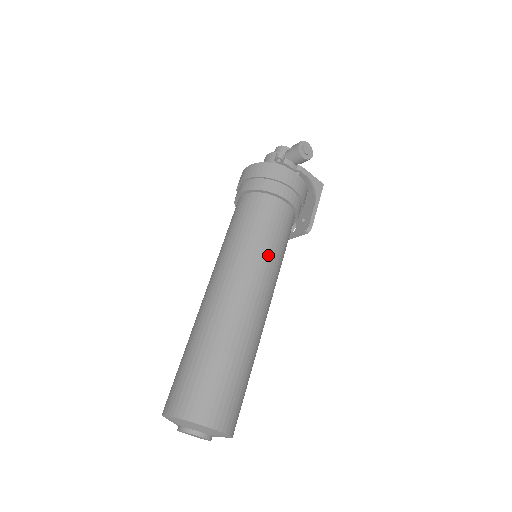
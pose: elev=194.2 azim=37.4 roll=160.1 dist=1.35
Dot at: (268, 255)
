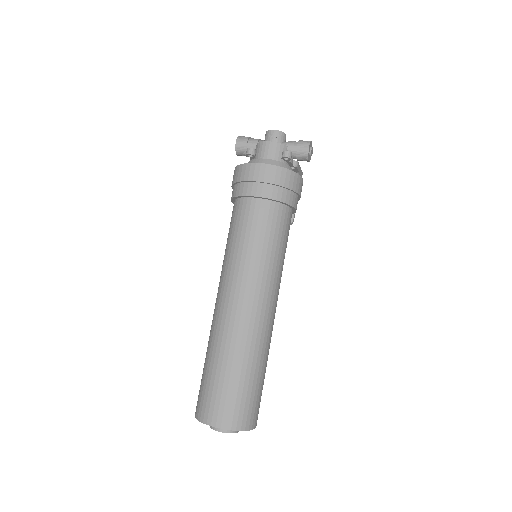
Dot at: (282, 268)
